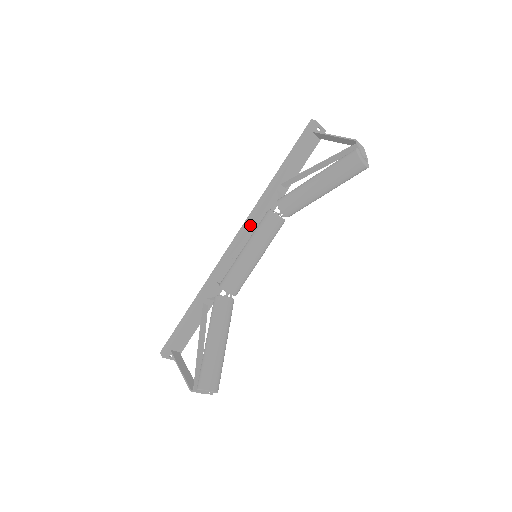
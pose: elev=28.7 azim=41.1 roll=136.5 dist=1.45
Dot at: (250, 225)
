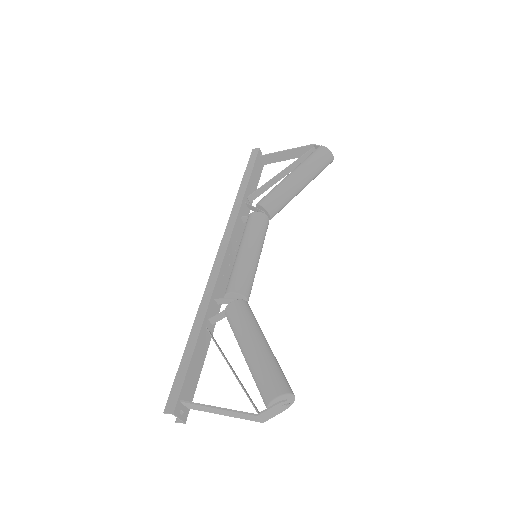
Dot at: (232, 234)
